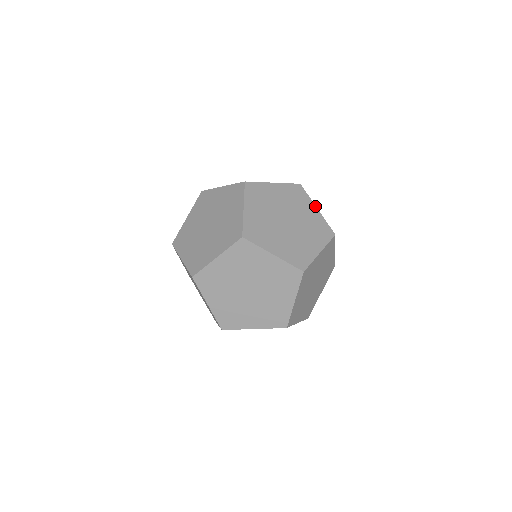
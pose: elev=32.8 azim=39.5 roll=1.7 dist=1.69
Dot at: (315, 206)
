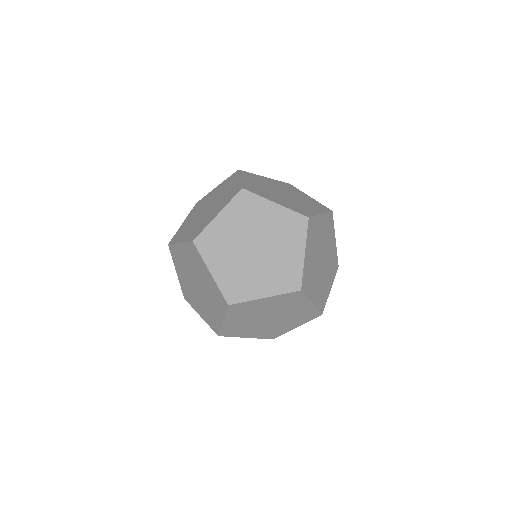
Dot at: (307, 195)
